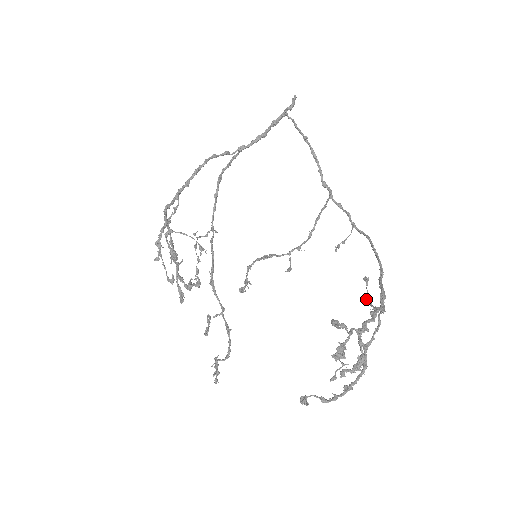
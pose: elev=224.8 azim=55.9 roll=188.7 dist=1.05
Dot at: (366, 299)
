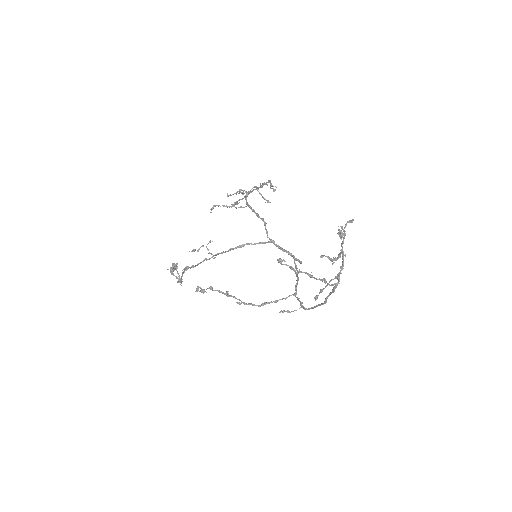
Dot at: (321, 289)
